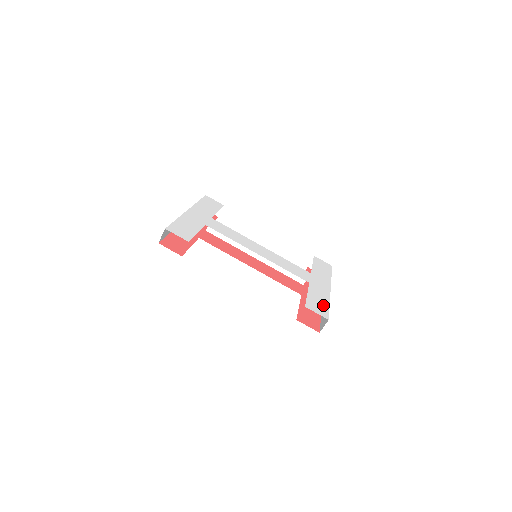
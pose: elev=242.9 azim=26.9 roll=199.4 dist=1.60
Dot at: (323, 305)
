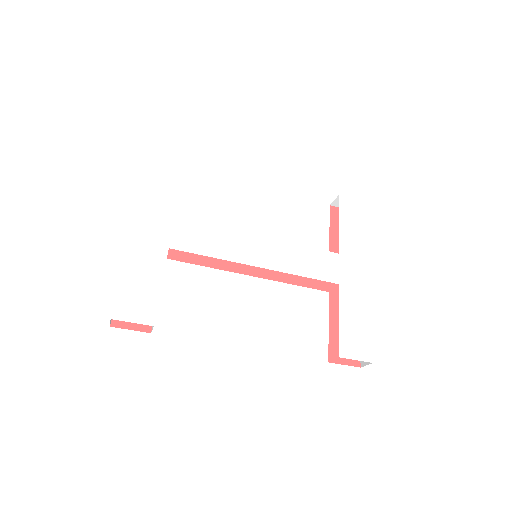
Dot at: (363, 330)
